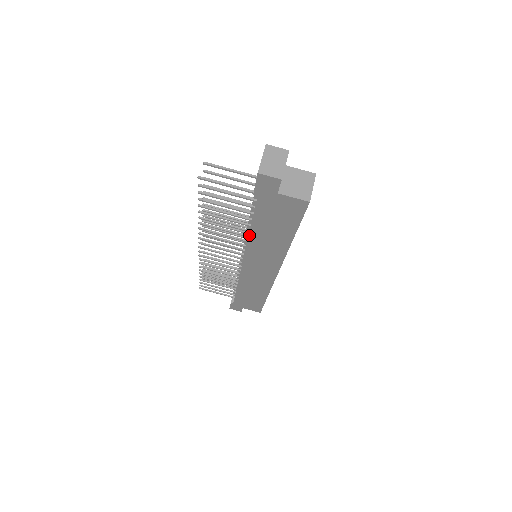
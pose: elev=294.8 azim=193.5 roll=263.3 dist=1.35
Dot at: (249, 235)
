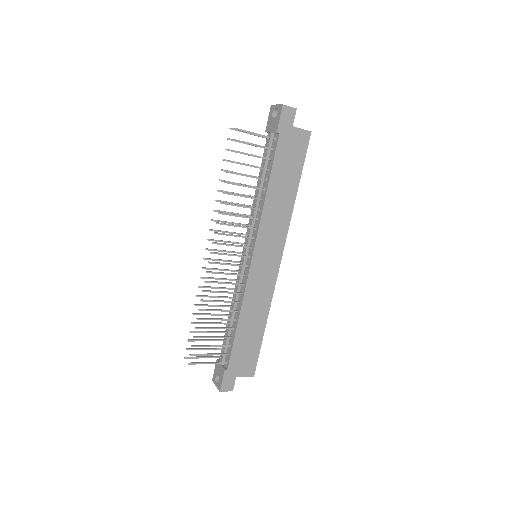
Dot at: (265, 197)
